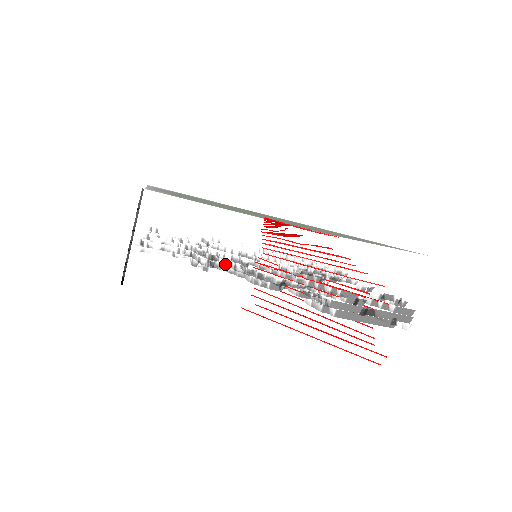
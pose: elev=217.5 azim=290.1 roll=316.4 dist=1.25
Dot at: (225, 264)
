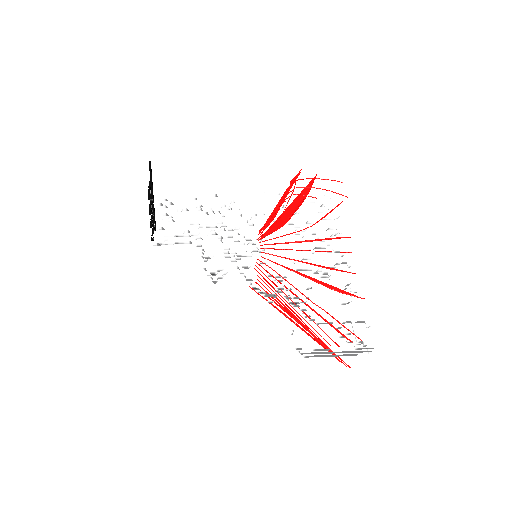
Dot at: (230, 260)
